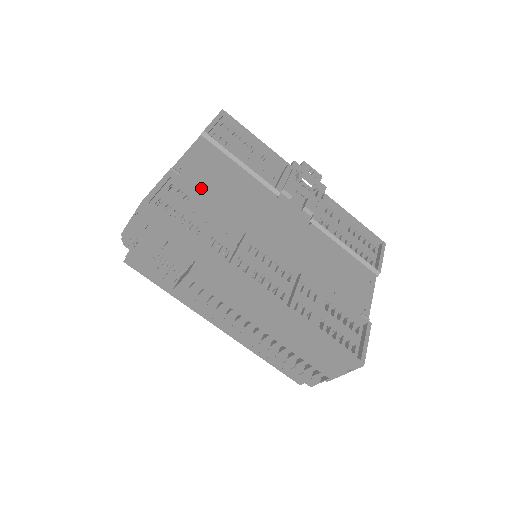
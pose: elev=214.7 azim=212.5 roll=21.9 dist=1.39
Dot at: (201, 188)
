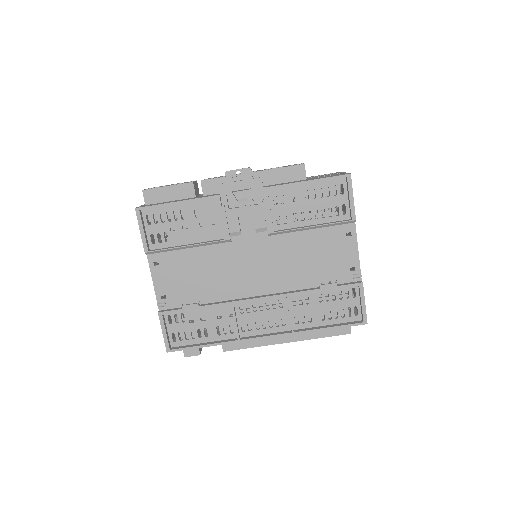
Dot at: (183, 306)
